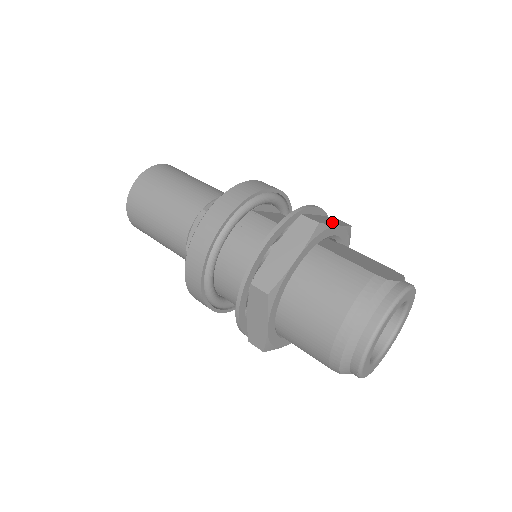
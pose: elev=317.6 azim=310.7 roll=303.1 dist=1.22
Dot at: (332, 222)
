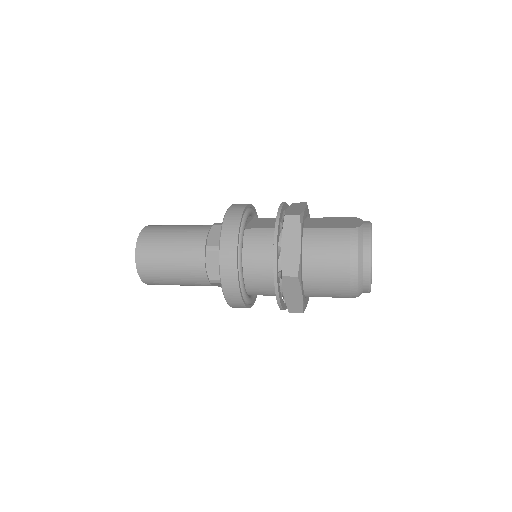
Dot at: (300, 208)
